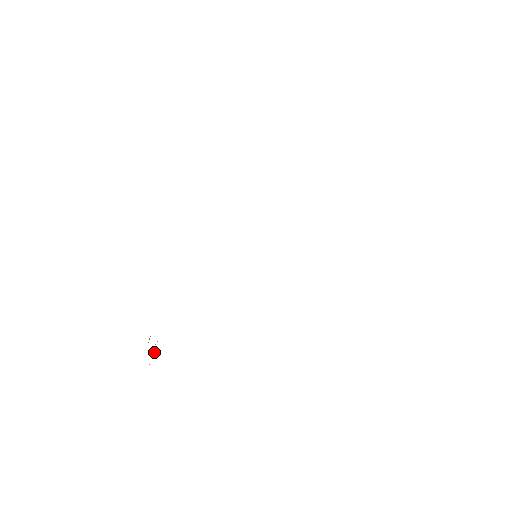
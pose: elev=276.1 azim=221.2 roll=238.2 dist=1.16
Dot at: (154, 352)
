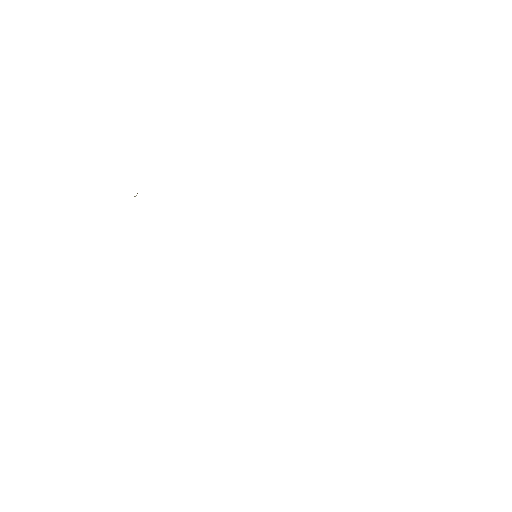
Dot at: (135, 196)
